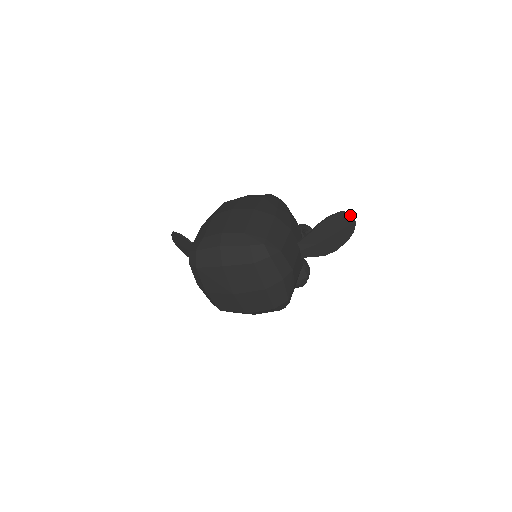
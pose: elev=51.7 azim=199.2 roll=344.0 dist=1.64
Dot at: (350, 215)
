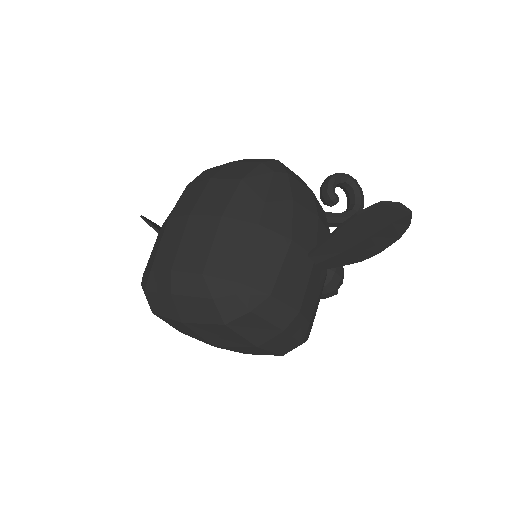
Dot at: (398, 205)
